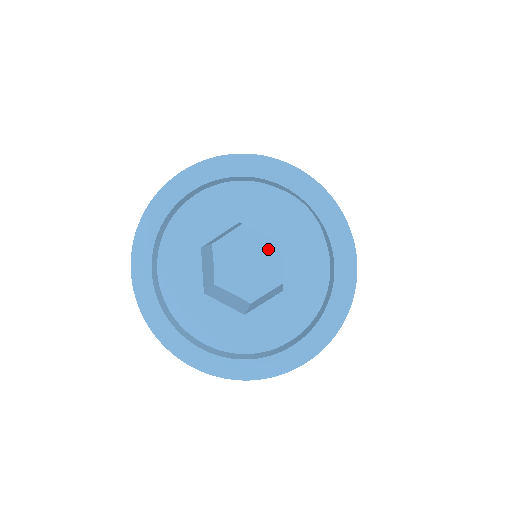
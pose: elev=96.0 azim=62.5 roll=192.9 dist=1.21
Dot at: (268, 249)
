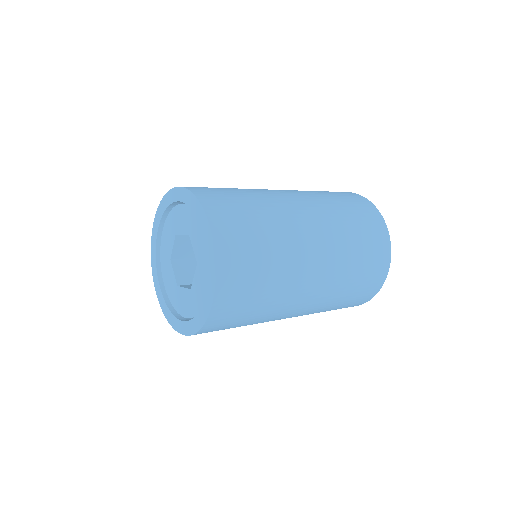
Dot at: occluded
